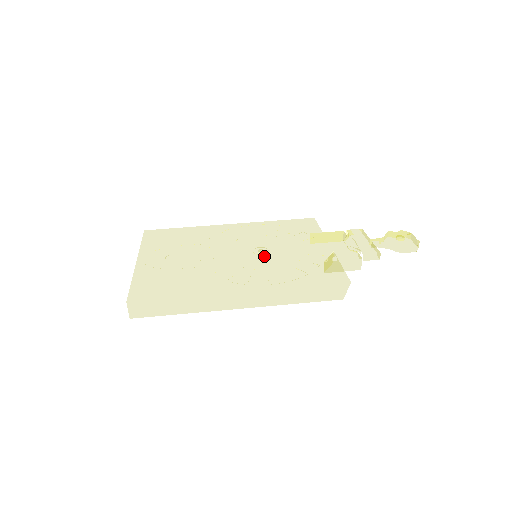
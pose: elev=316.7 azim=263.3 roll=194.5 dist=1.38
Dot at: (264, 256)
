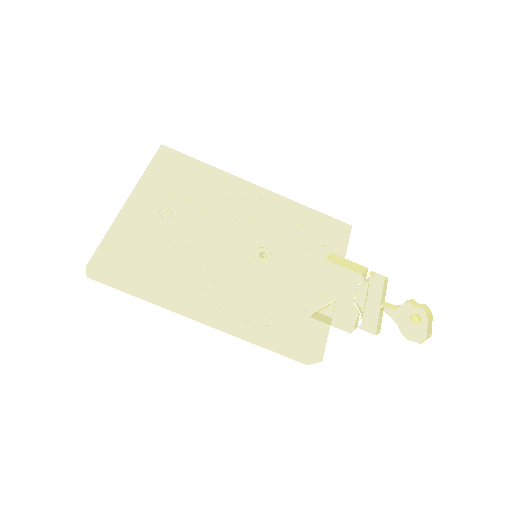
Dot at: (261, 267)
